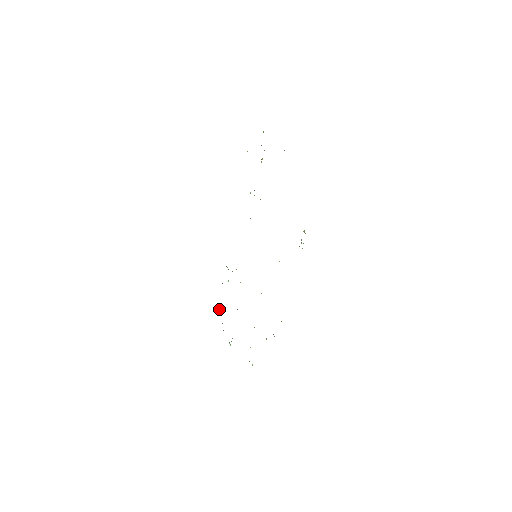
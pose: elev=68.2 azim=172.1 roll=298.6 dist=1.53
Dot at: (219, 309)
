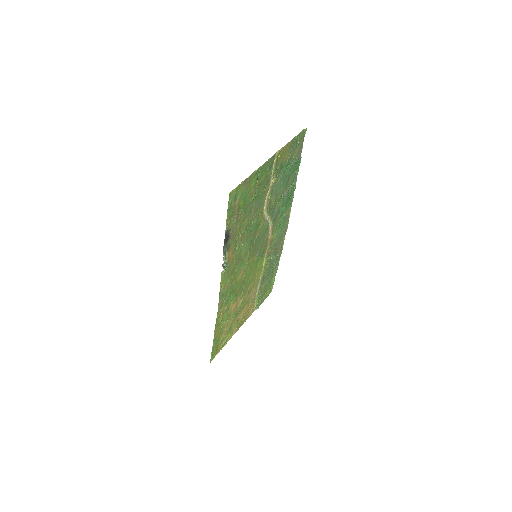
Dot at: occluded
